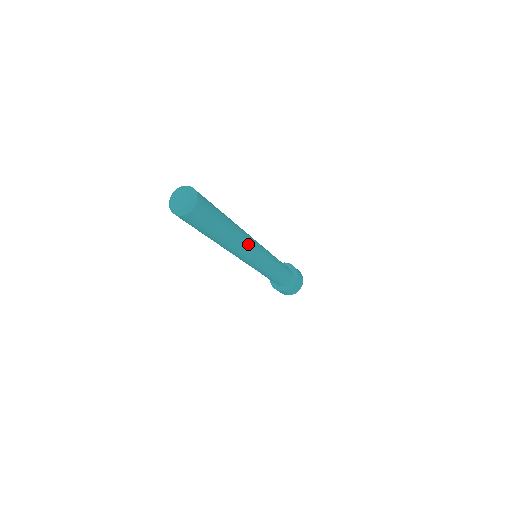
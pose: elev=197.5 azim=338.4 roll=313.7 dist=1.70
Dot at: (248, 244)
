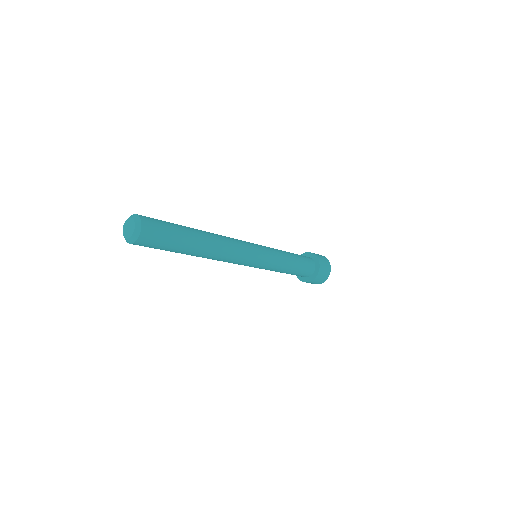
Dot at: (231, 249)
